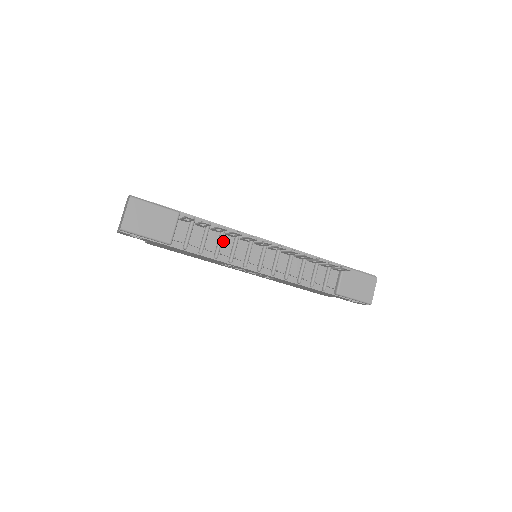
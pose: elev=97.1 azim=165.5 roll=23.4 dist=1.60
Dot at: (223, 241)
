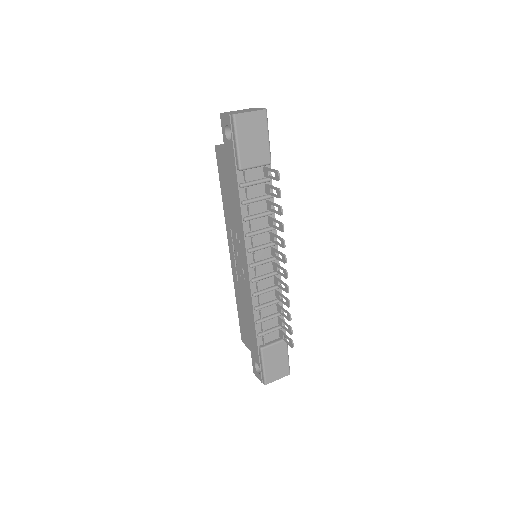
Dot at: (261, 218)
